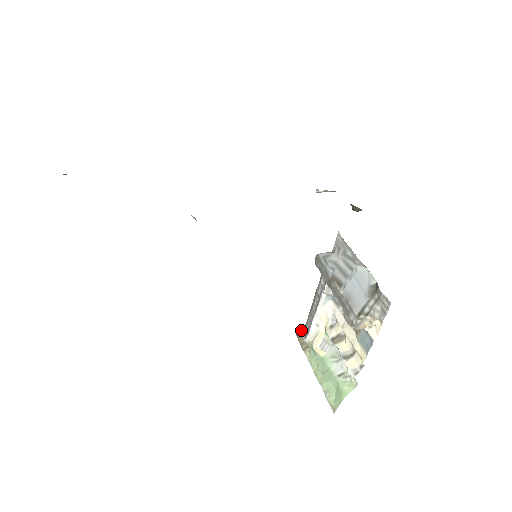
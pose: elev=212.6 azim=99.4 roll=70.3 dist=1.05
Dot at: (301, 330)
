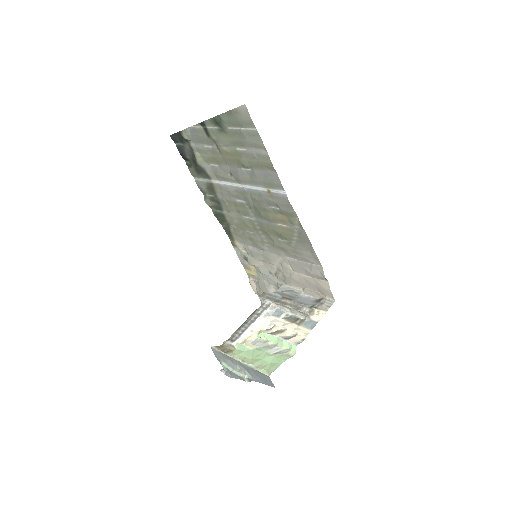
Dot at: occluded
